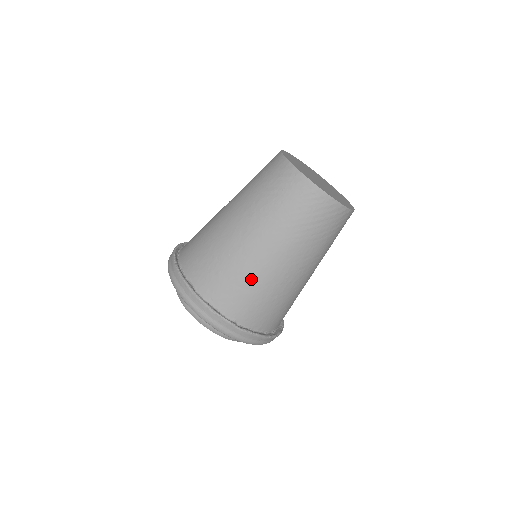
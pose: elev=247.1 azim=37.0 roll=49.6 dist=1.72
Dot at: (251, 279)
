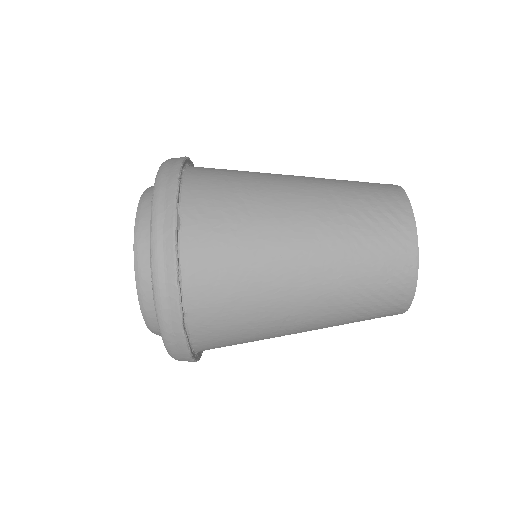
Dot at: (254, 287)
